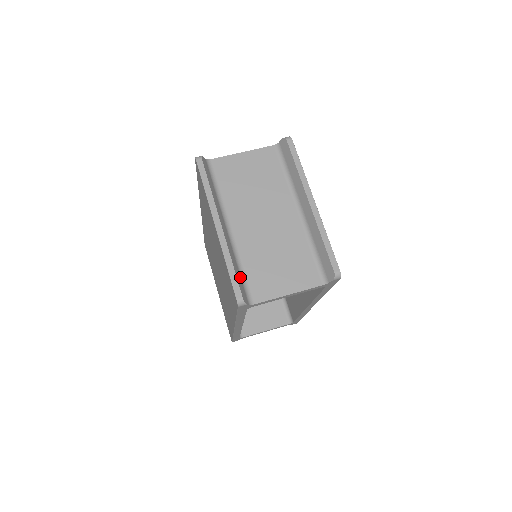
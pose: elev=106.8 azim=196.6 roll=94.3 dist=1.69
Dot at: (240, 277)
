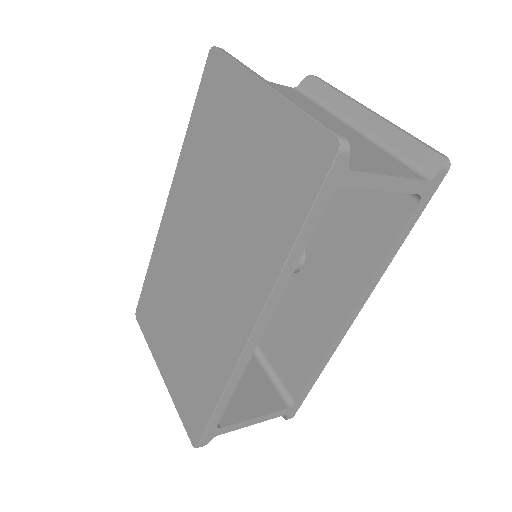
Dot at: occluded
